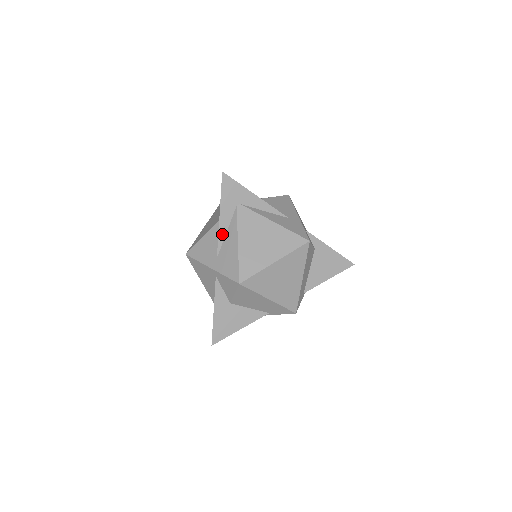
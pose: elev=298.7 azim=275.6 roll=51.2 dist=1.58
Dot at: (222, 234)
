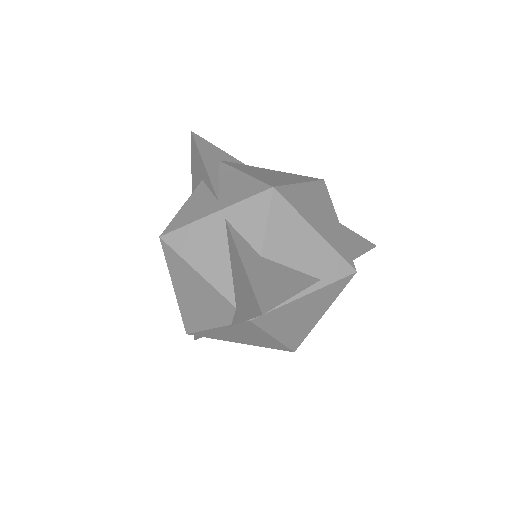
Dot at: (214, 180)
